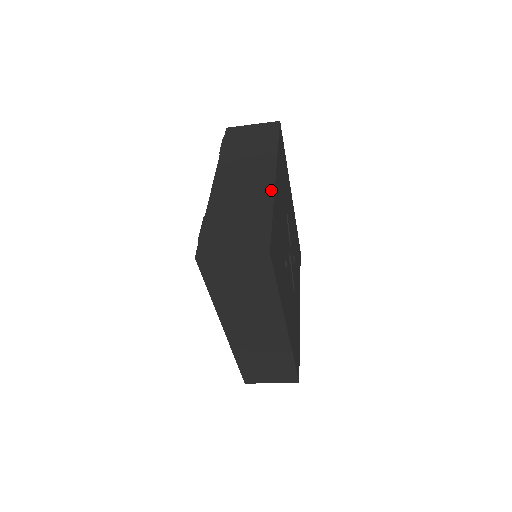
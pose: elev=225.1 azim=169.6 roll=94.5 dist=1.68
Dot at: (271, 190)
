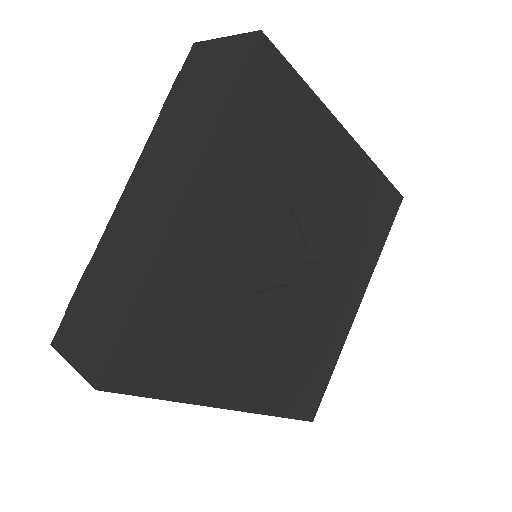
Dot at: (160, 241)
